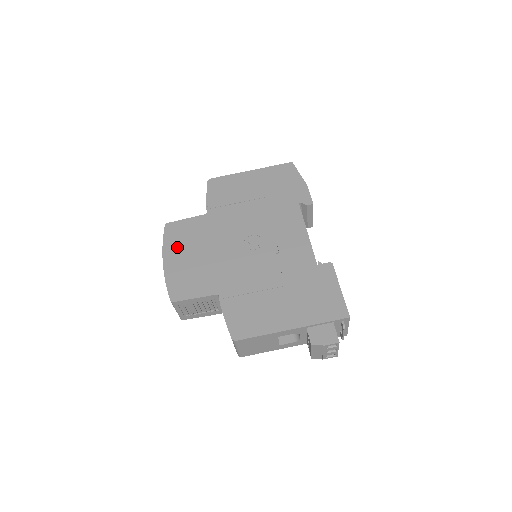
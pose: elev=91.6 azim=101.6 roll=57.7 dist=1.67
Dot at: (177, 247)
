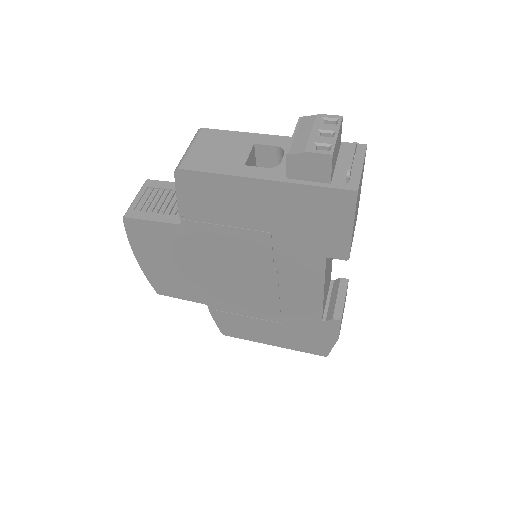
Dot at: occluded
